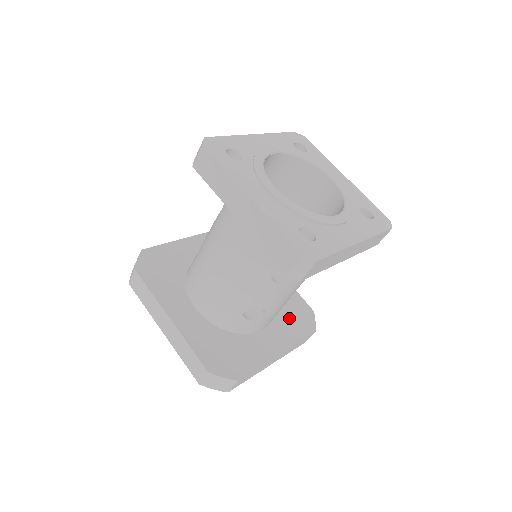
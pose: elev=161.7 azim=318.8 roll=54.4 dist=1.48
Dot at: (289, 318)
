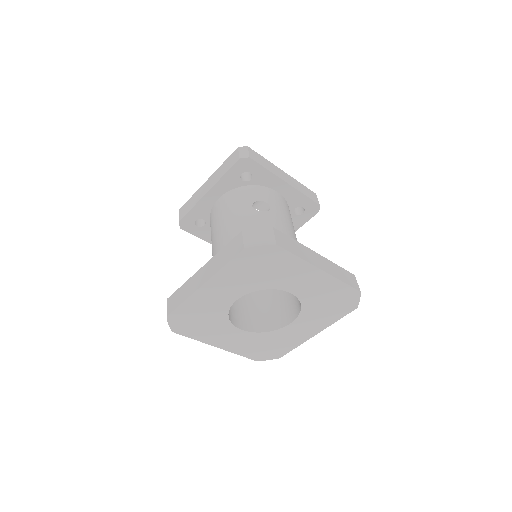
Dot at: occluded
